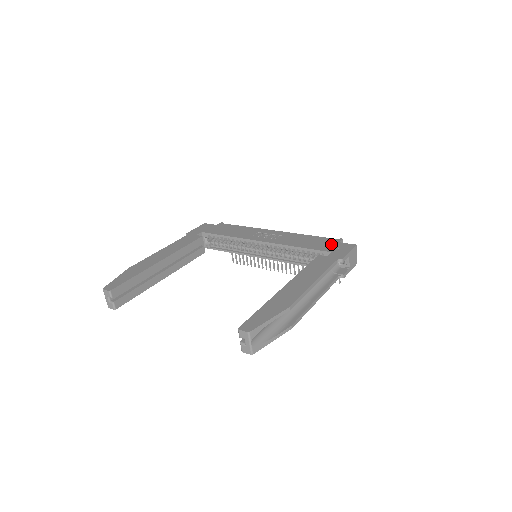
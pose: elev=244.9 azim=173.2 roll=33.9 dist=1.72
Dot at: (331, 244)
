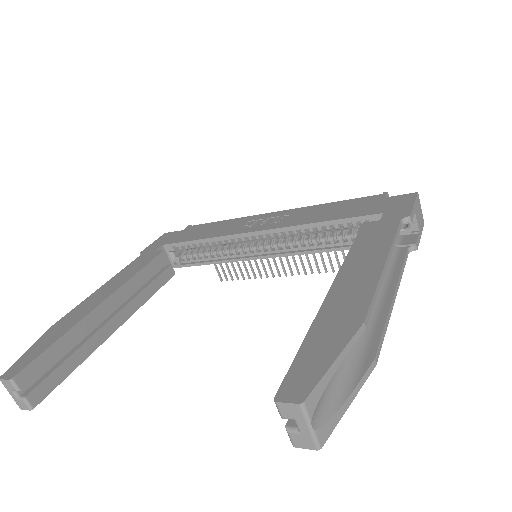
Dot at: (374, 203)
